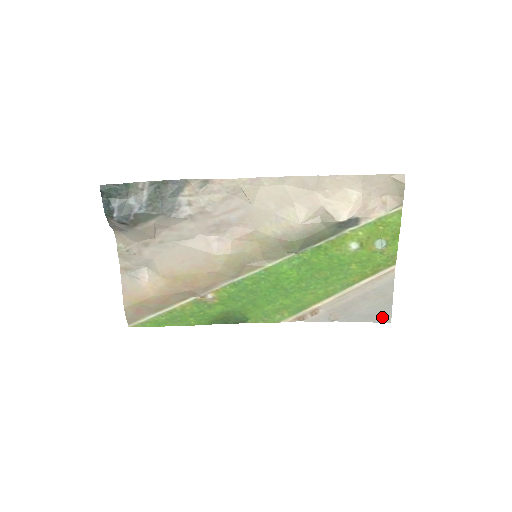
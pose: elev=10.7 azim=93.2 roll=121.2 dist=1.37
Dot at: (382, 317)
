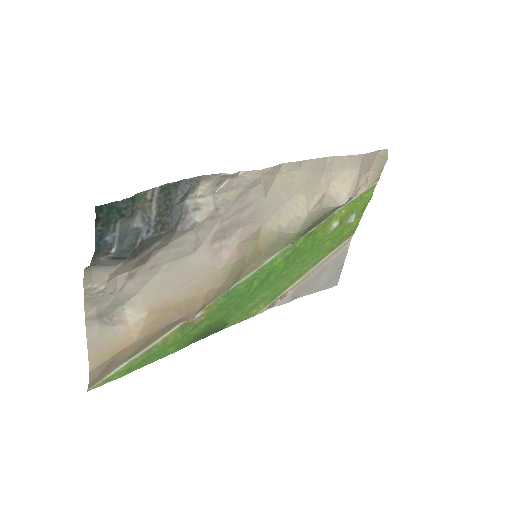
Dot at: (333, 283)
